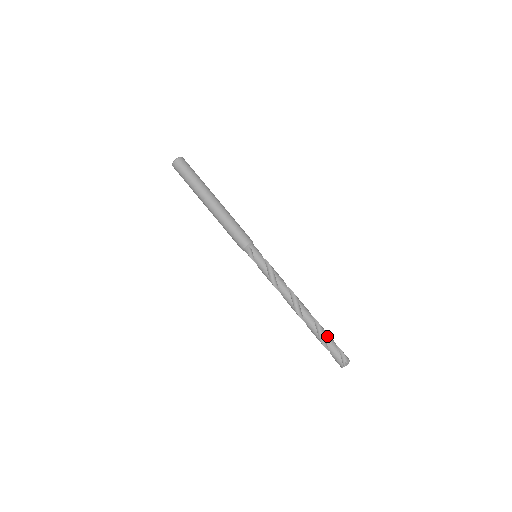
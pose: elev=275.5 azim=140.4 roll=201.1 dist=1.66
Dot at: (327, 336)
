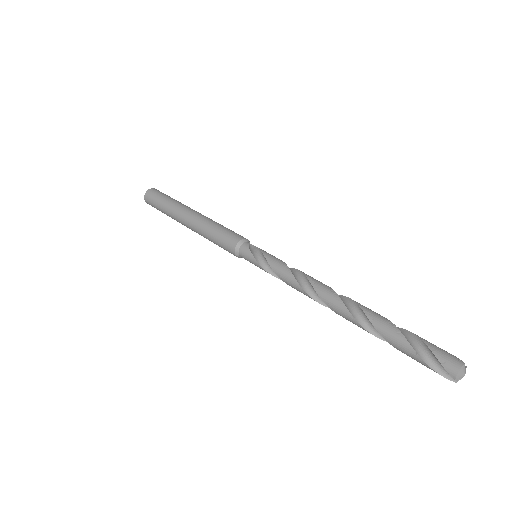
Dot at: (404, 332)
